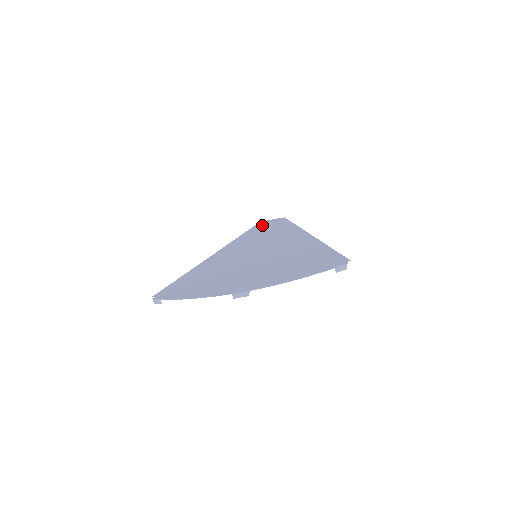
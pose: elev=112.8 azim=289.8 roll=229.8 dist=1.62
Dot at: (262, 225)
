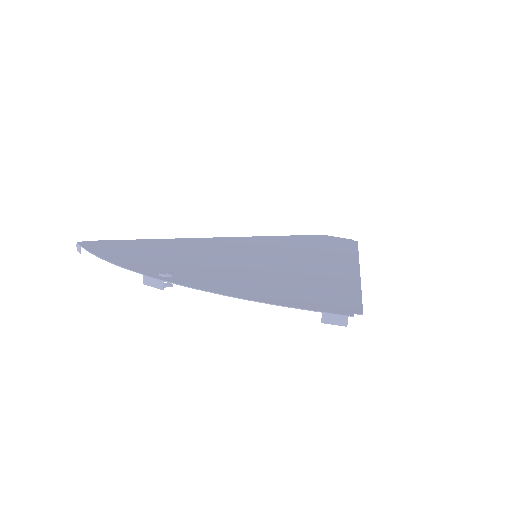
Dot at: (320, 237)
